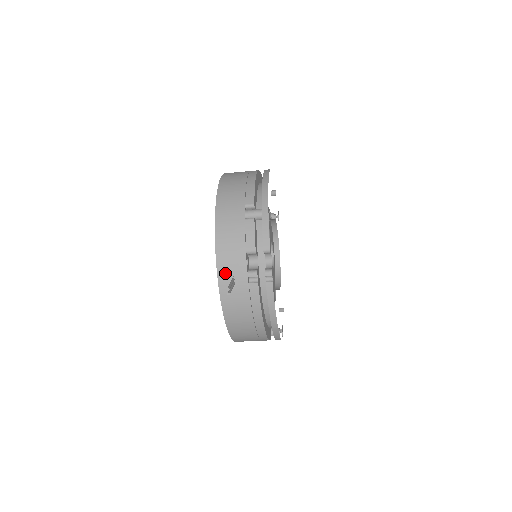
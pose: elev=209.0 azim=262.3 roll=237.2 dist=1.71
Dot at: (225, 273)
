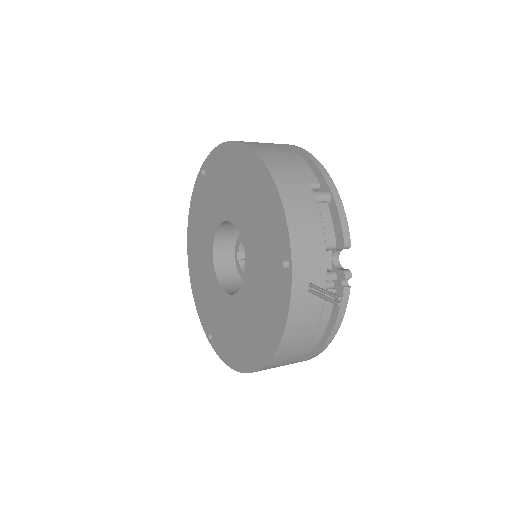
Dot at: (301, 276)
